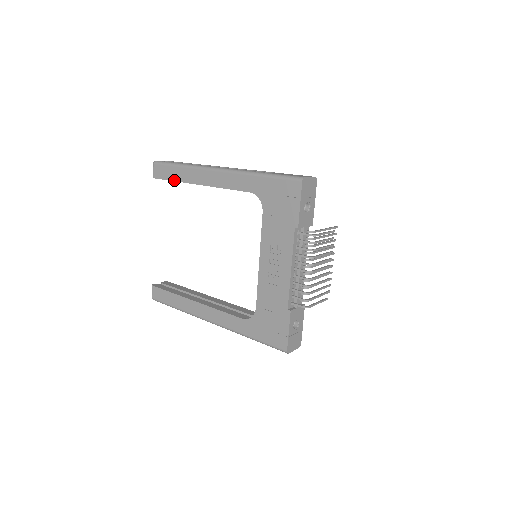
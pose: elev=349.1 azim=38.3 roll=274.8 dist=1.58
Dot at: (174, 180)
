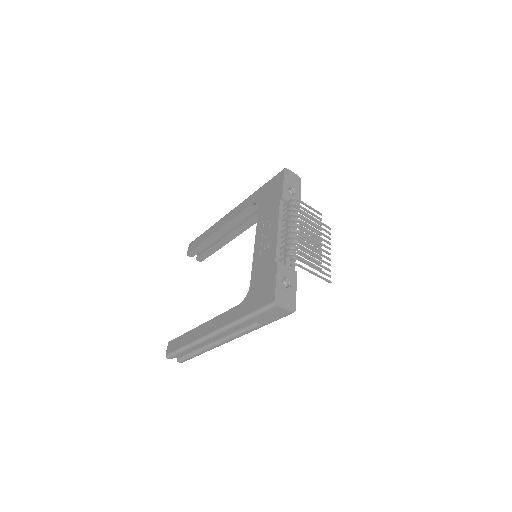
Dot at: (201, 243)
